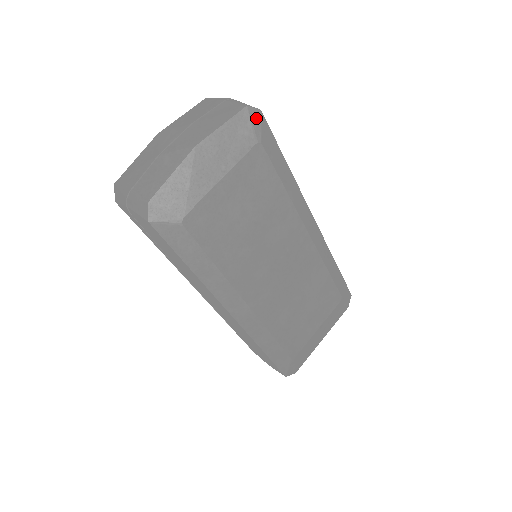
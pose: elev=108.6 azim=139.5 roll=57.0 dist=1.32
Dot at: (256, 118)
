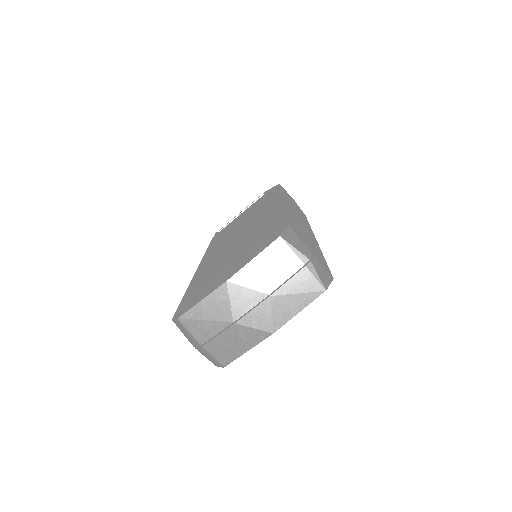
Dot at: occluded
